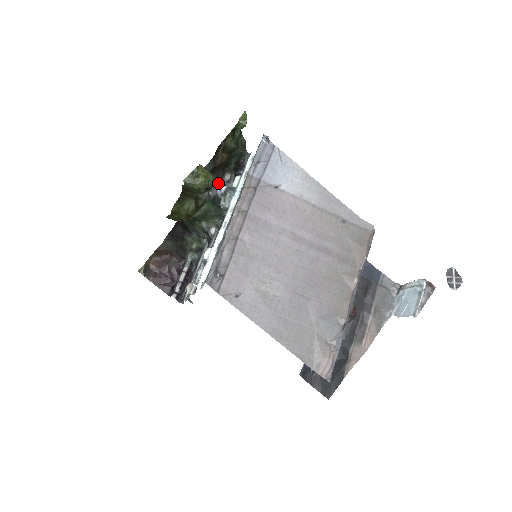
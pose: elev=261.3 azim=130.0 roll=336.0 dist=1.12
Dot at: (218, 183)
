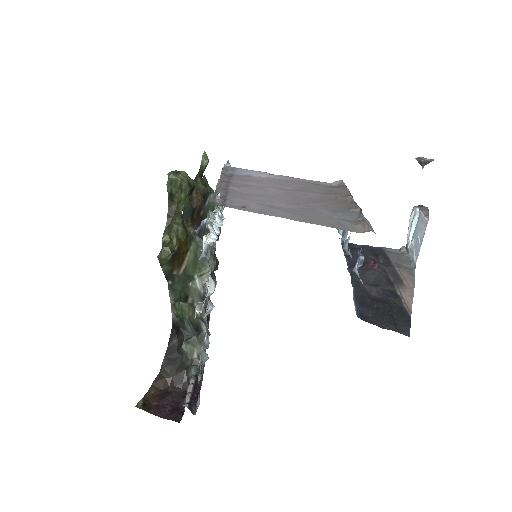
Dot at: occluded
